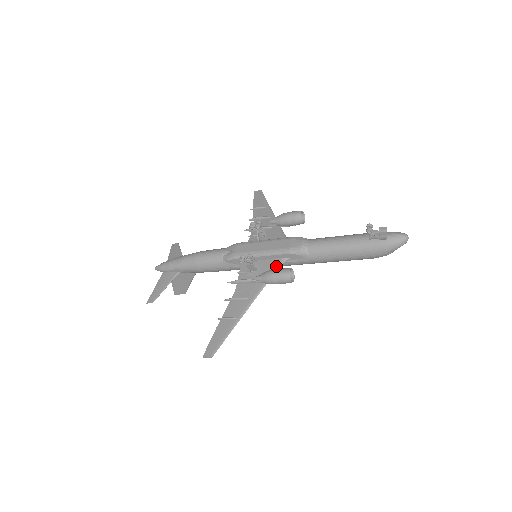
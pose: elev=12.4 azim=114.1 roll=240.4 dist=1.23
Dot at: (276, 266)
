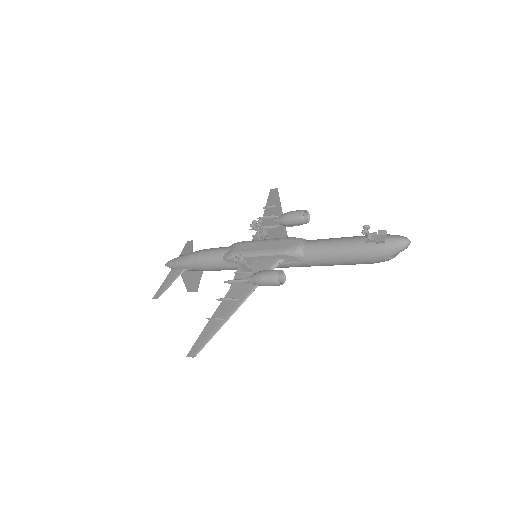
Dot at: (271, 267)
